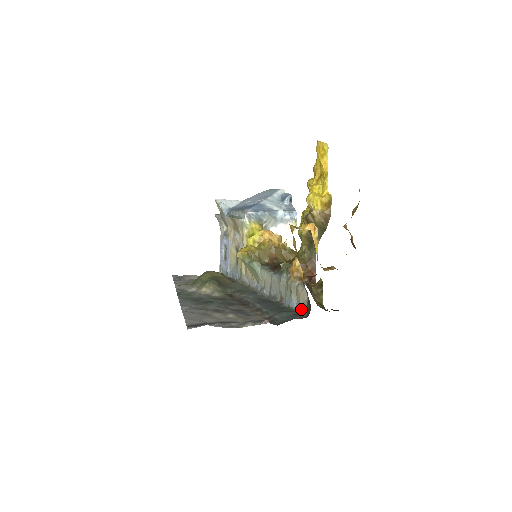
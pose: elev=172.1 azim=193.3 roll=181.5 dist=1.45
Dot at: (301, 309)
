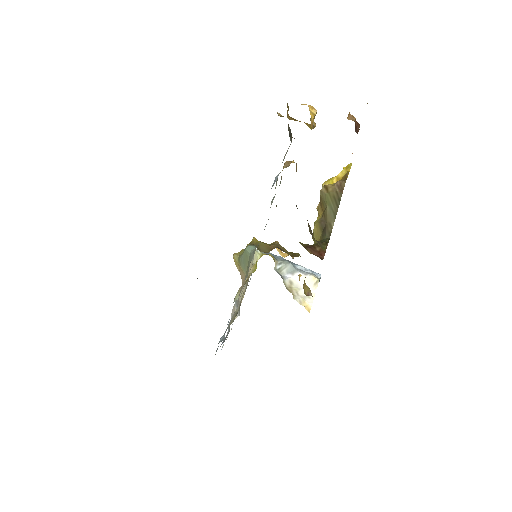
Dot at: occluded
